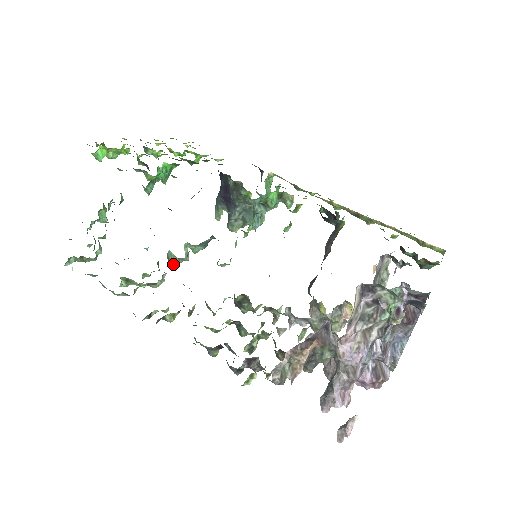
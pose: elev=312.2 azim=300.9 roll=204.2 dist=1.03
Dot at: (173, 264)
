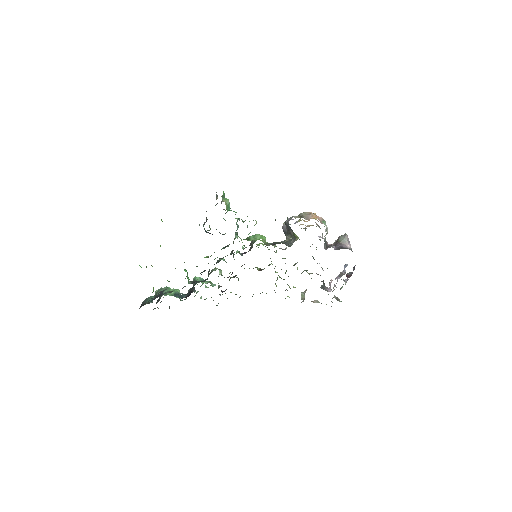
Dot at: occluded
